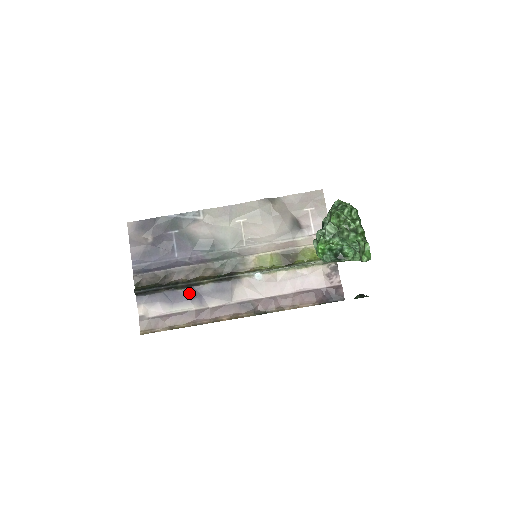
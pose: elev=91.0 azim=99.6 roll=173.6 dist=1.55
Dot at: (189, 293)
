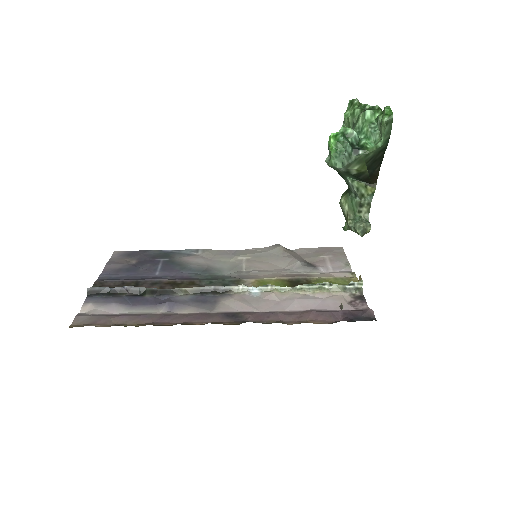
Dot at: (158, 300)
